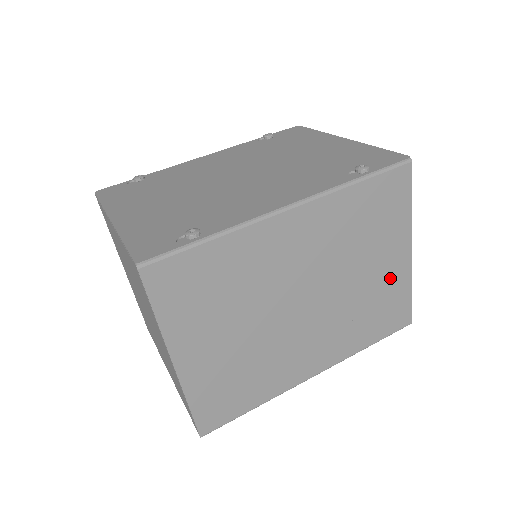
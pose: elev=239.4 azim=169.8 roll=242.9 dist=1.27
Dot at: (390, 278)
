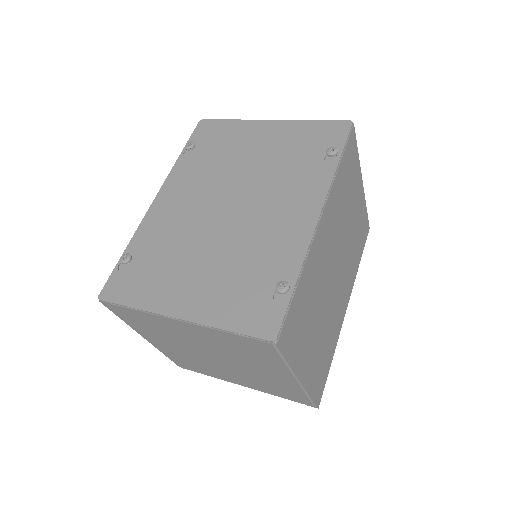
Dot at: (359, 212)
